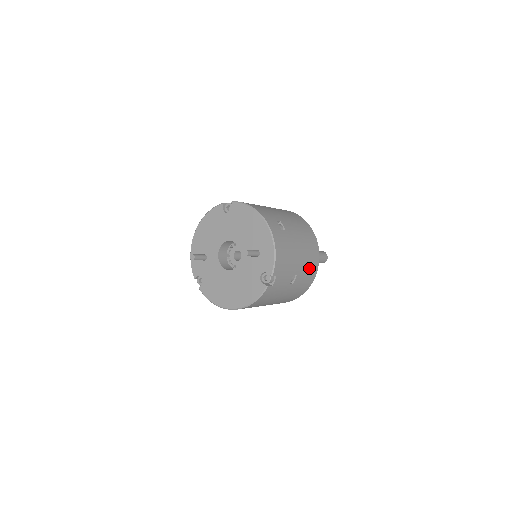
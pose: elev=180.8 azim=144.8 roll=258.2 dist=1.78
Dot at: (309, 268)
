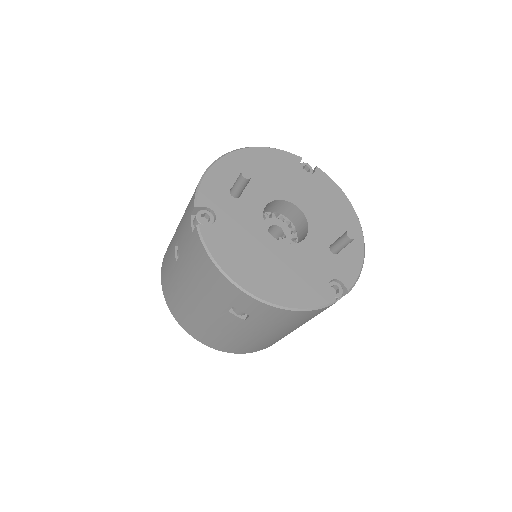
Dot at: occluded
